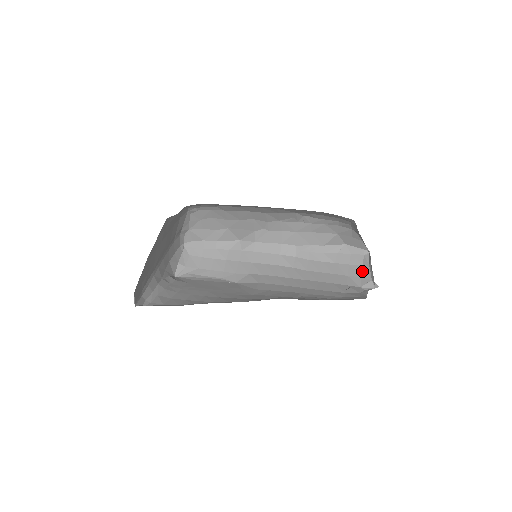
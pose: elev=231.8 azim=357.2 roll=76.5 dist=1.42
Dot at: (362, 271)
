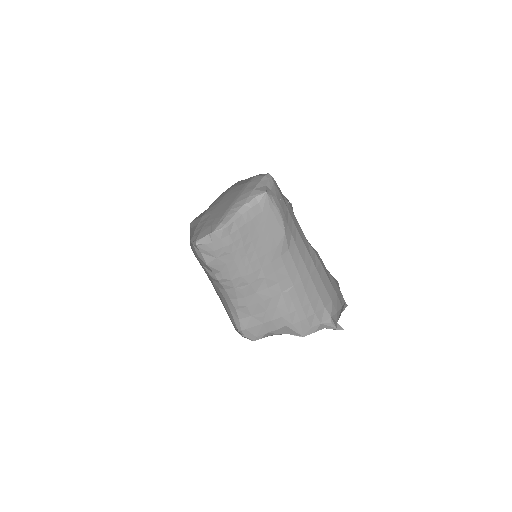
Dot at: (339, 309)
